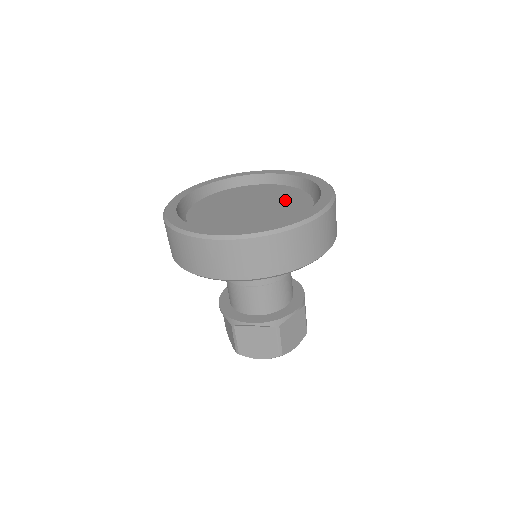
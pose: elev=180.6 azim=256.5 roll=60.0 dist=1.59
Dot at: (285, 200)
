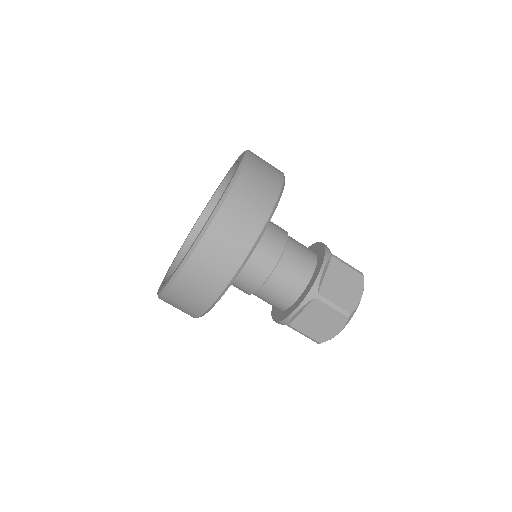
Dot at: occluded
